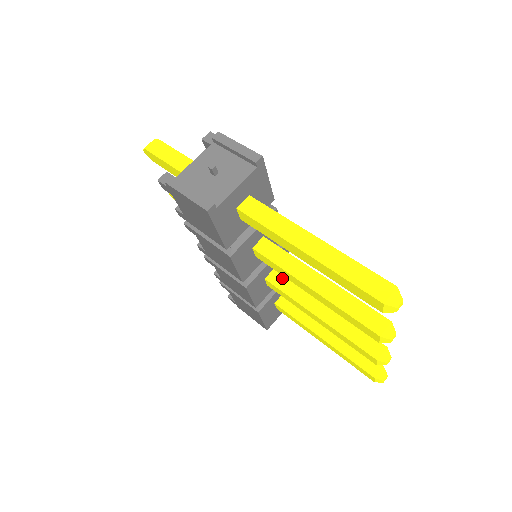
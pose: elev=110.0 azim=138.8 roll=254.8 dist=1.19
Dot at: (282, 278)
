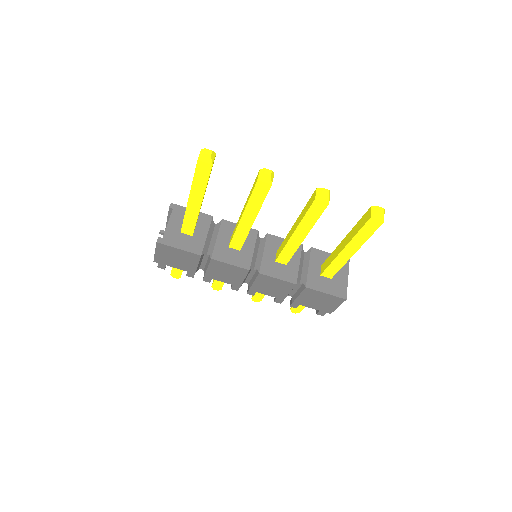
Dot at: (279, 249)
